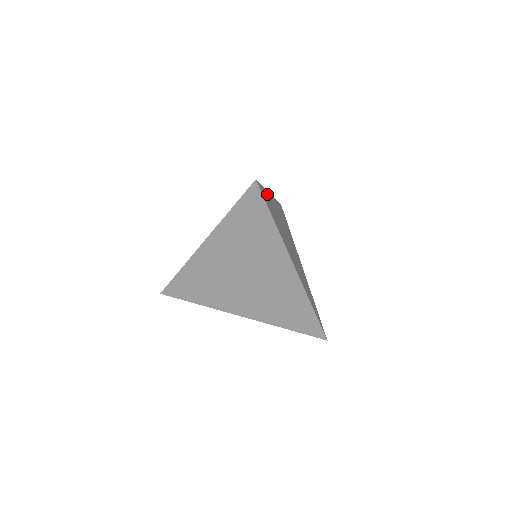
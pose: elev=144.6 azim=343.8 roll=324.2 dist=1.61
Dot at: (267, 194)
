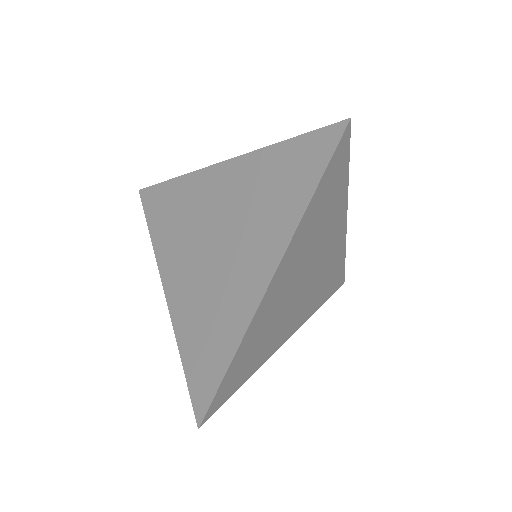
Dot at: (344, 191)
